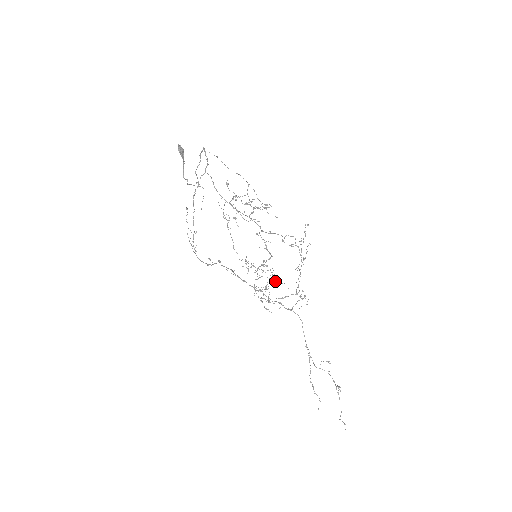
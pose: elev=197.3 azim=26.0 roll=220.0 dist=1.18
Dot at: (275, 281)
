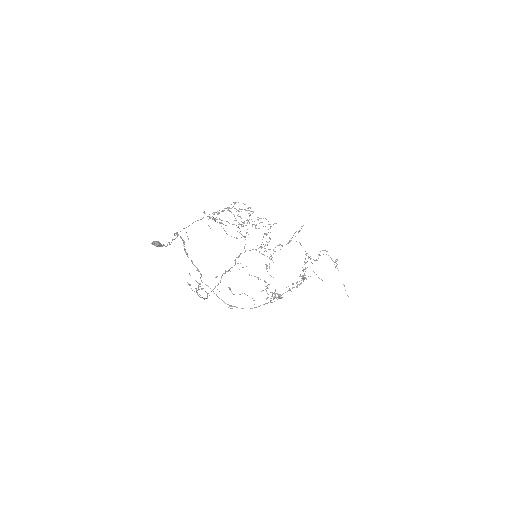
Dot at: (269, 224)
